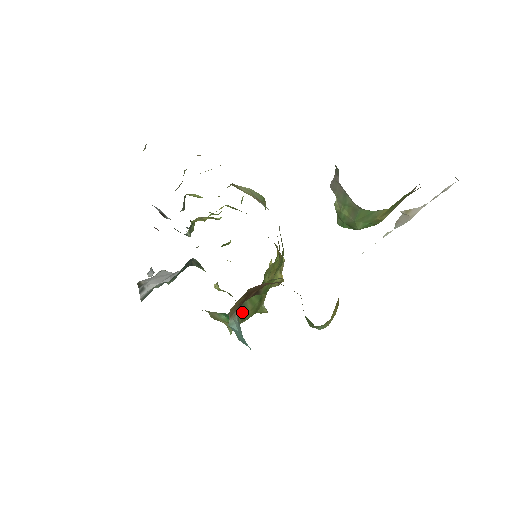
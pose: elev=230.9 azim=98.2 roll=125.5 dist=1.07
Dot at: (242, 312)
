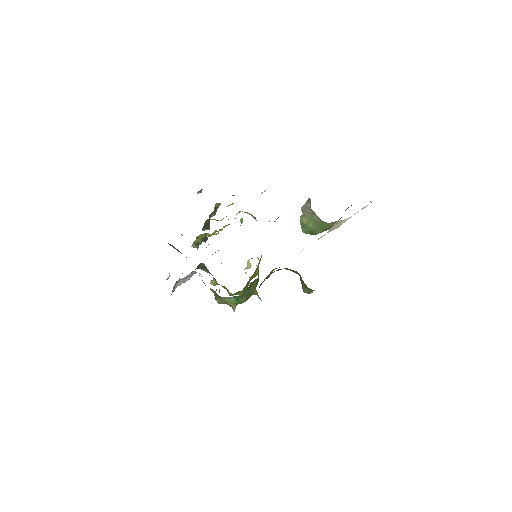
Dot at: (248, 294)
